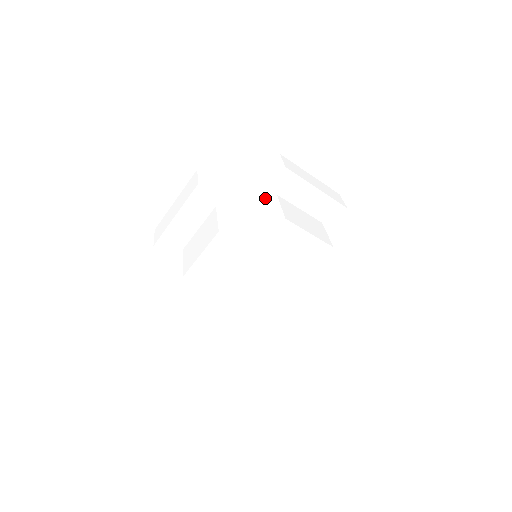
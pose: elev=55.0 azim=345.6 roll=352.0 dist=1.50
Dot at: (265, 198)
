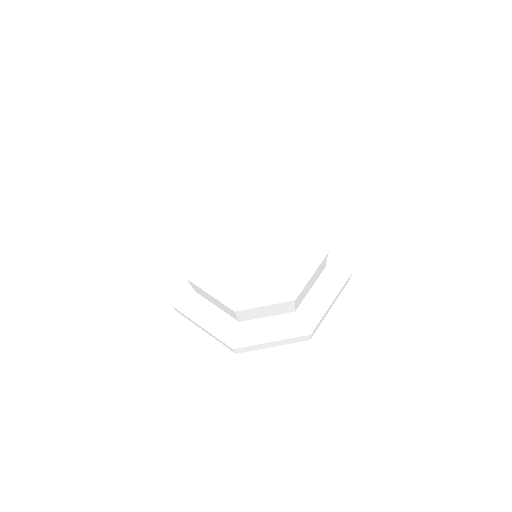
Dot at: occluded
